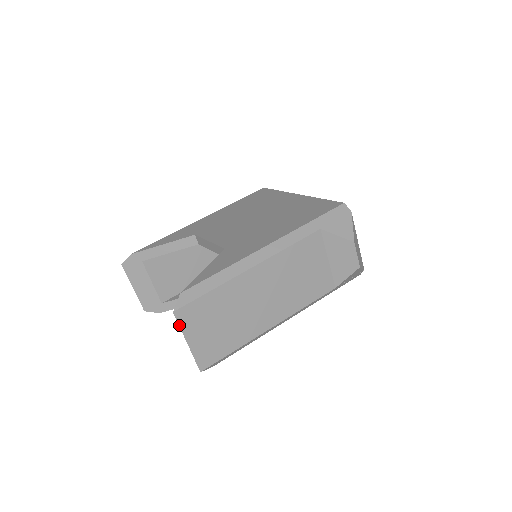
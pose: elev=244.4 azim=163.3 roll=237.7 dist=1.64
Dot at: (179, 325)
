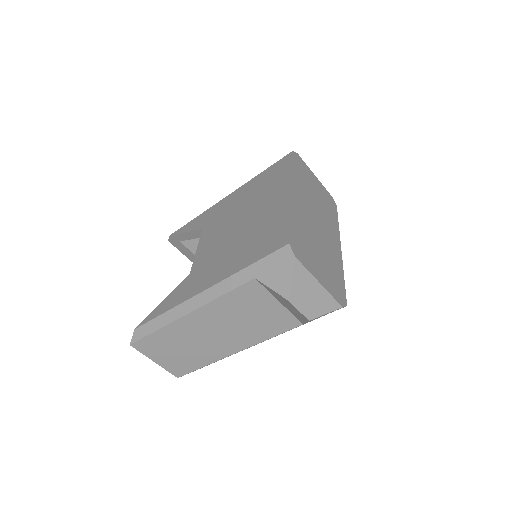
Dot at: (140, 352)
